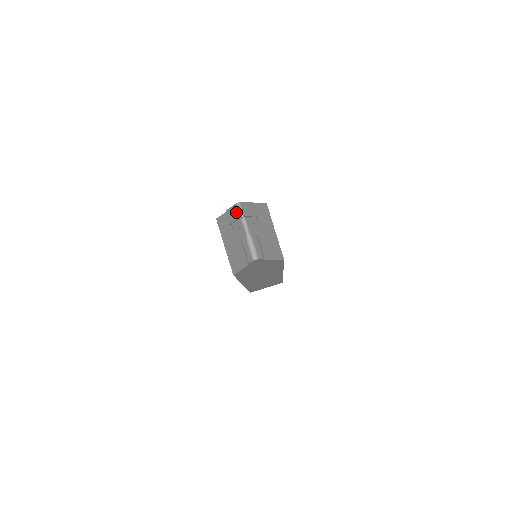
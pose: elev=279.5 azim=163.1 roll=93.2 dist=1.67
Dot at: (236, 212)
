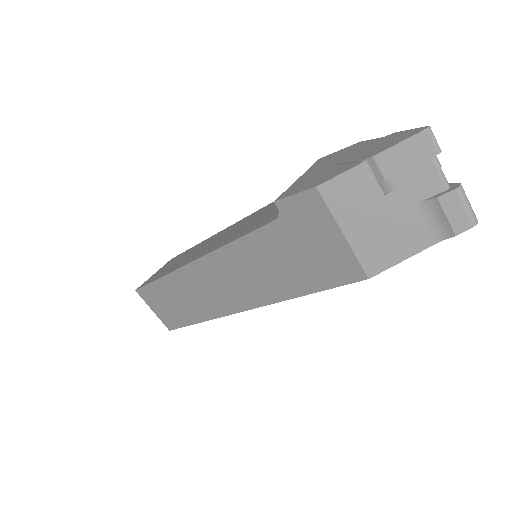
Dot at: (420, 148)
